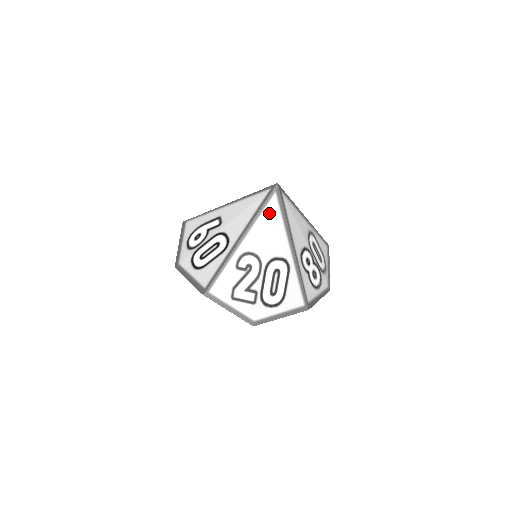
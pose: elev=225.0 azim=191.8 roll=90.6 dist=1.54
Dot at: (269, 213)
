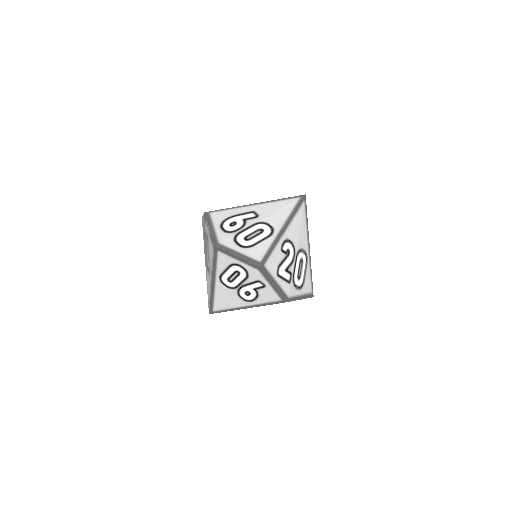
Dot at: (301, 214)
